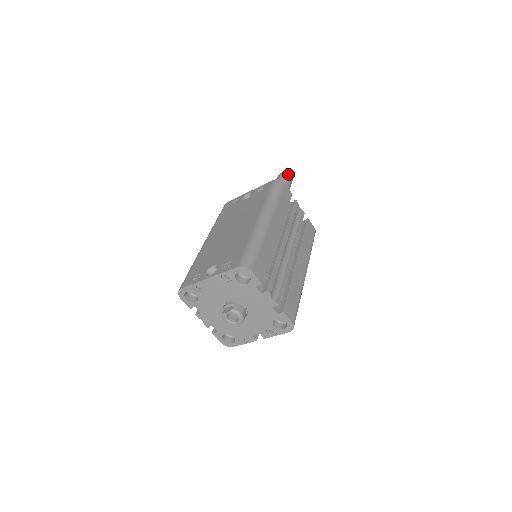
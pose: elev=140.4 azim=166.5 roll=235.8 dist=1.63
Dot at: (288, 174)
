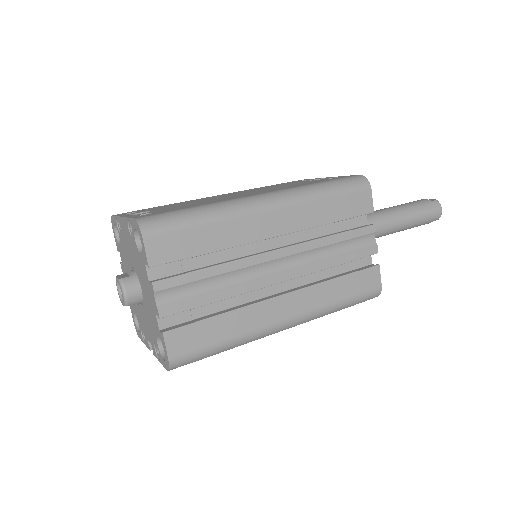
Dot at: (436, 204)
